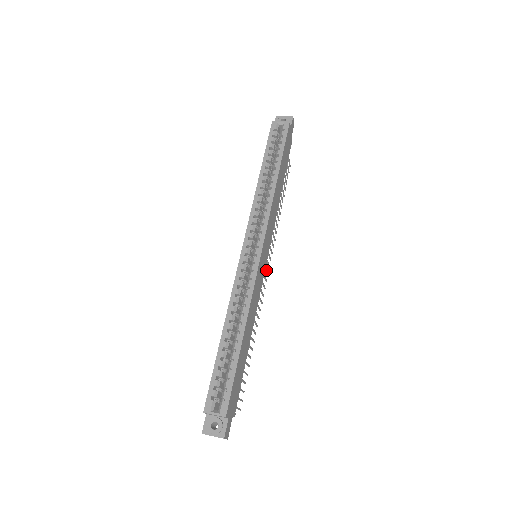
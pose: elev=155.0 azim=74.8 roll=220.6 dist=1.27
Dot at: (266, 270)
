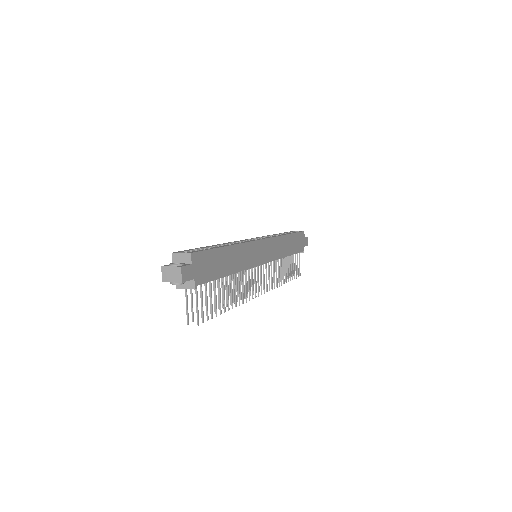
Dot at: (261, 284)
